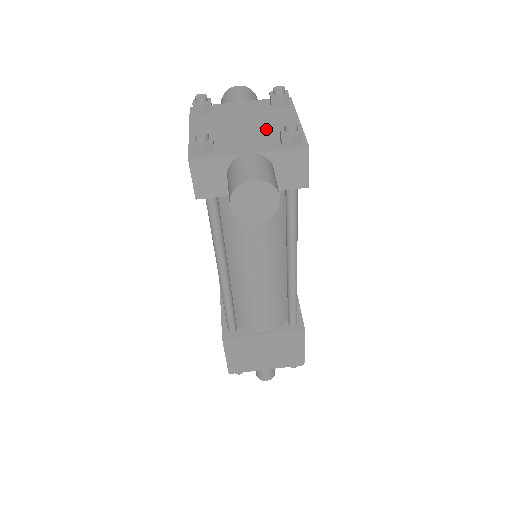
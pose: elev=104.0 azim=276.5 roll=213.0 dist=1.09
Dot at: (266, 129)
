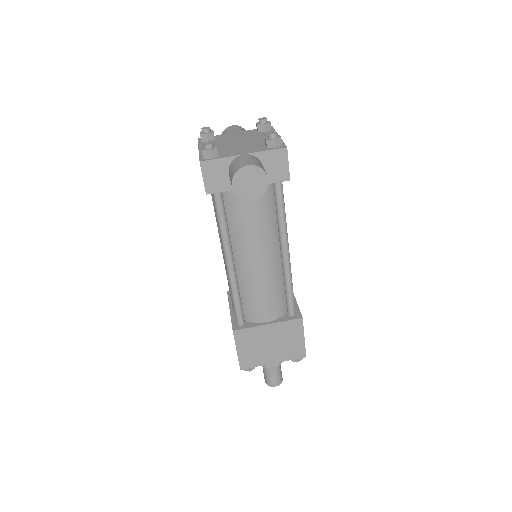
Dot at: (255, 142)
